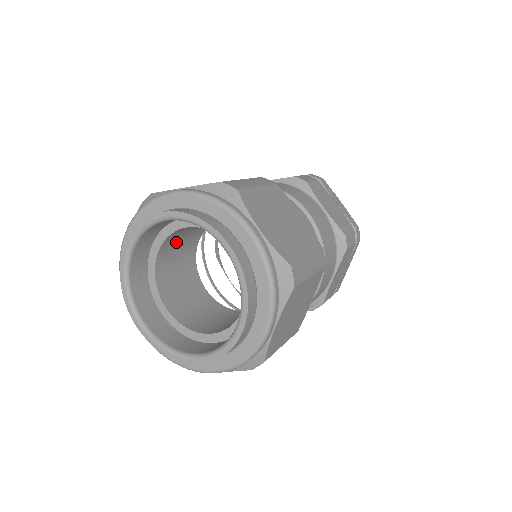
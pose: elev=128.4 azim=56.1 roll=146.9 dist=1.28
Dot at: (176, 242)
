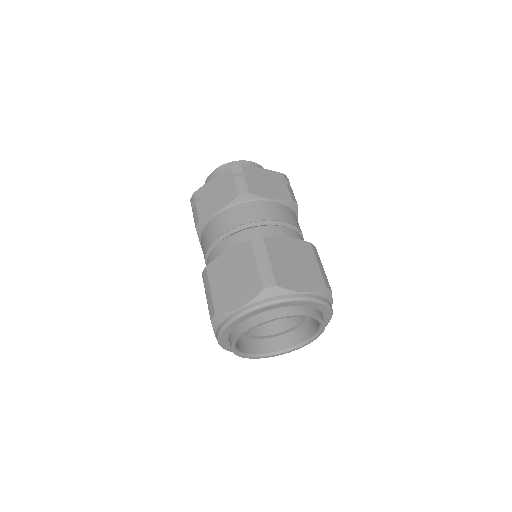
Dot at: occluded
